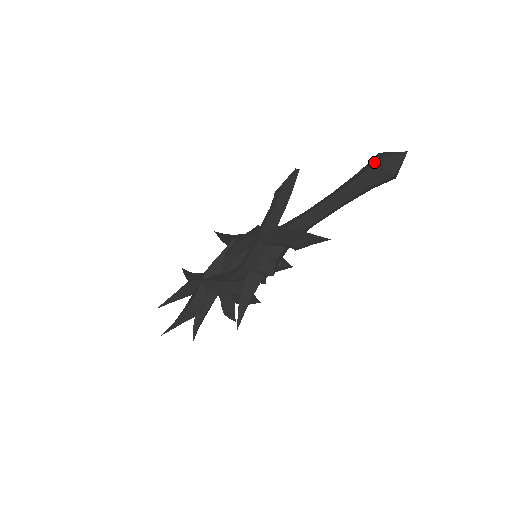
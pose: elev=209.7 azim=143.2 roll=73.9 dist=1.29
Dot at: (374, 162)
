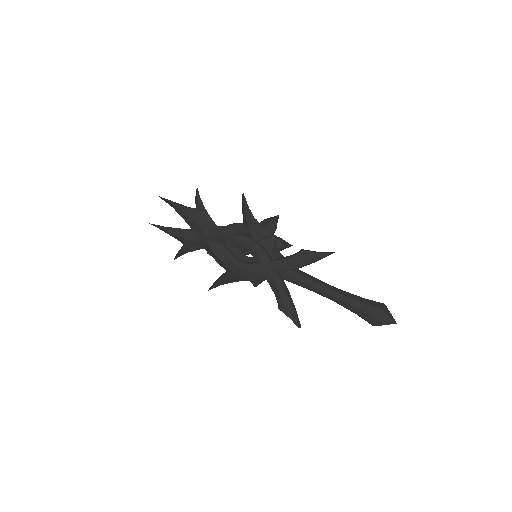
Dot at: (373, 313)
